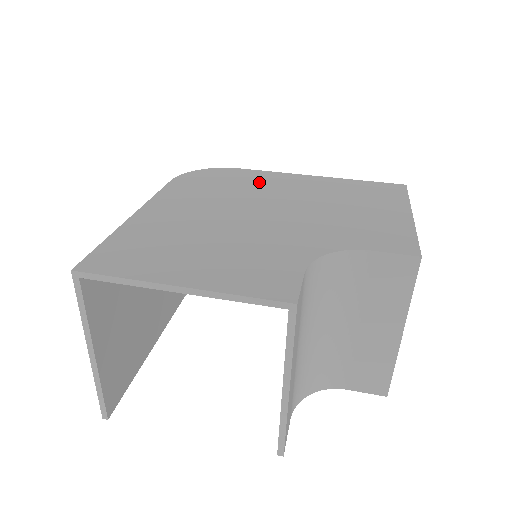
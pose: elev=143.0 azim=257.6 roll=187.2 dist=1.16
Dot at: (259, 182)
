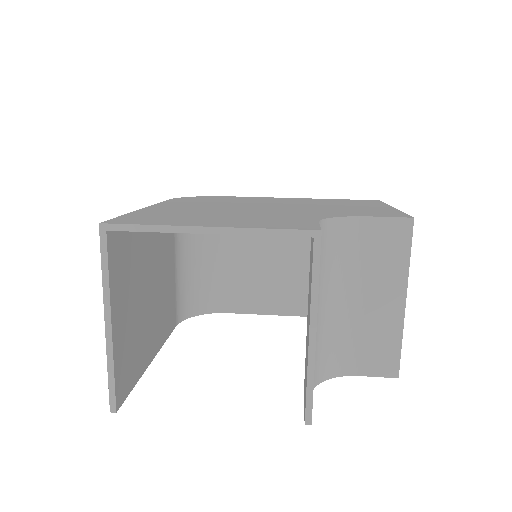
Dot at: (251, 199)
